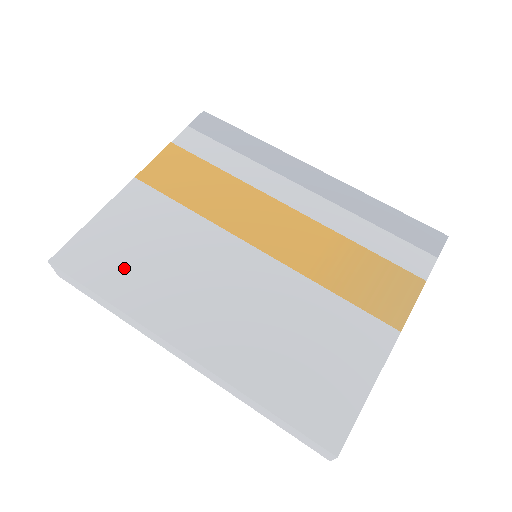
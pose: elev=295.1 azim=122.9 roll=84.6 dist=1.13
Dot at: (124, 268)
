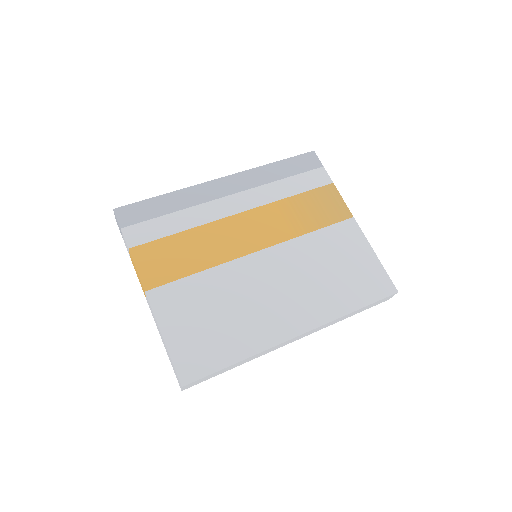
Dot at: (221, 338)
